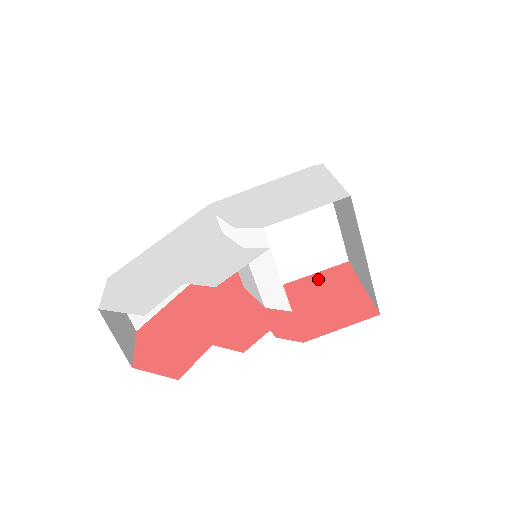
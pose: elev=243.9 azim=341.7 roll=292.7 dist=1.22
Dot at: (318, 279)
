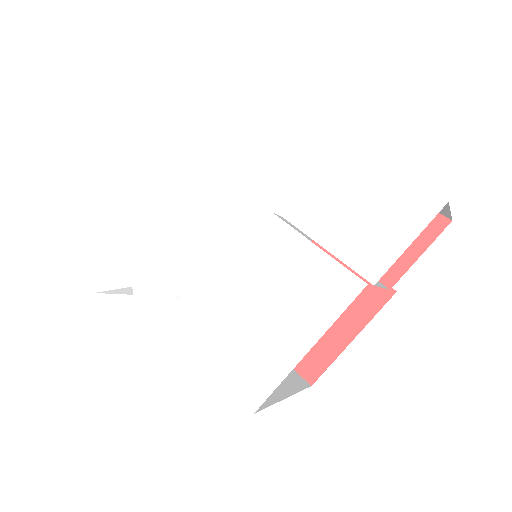
Dot at: occluded
